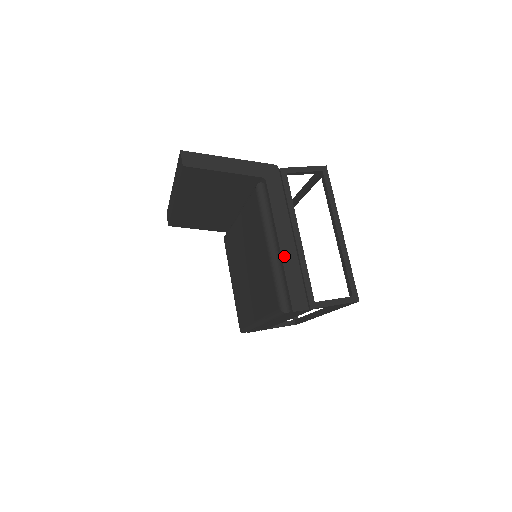
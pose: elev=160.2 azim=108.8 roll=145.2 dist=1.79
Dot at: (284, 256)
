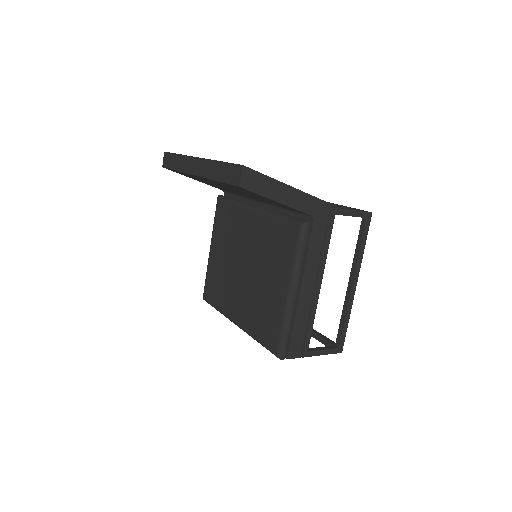
Dot at: (300, 305)
